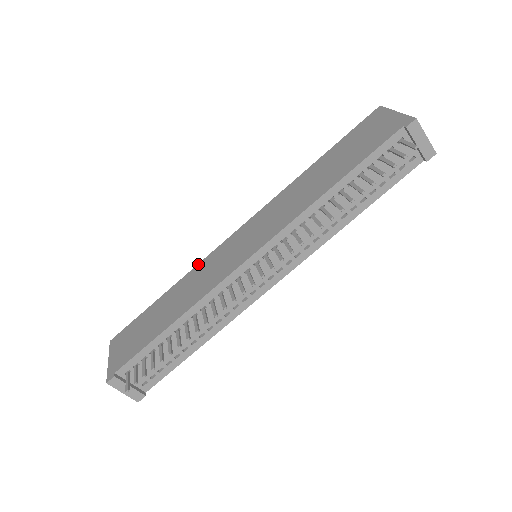
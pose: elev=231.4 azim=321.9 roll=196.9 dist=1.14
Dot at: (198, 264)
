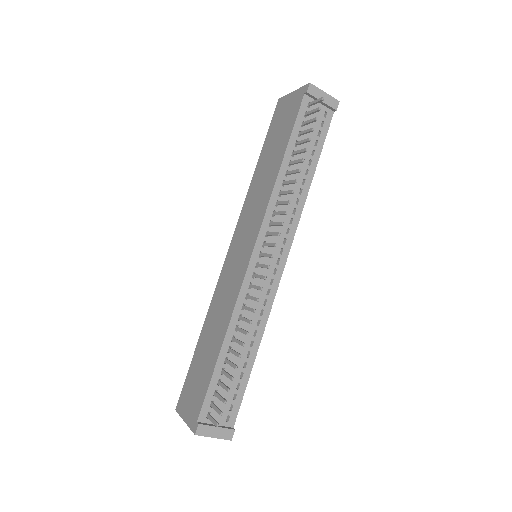
Dot at: (213, 295)
